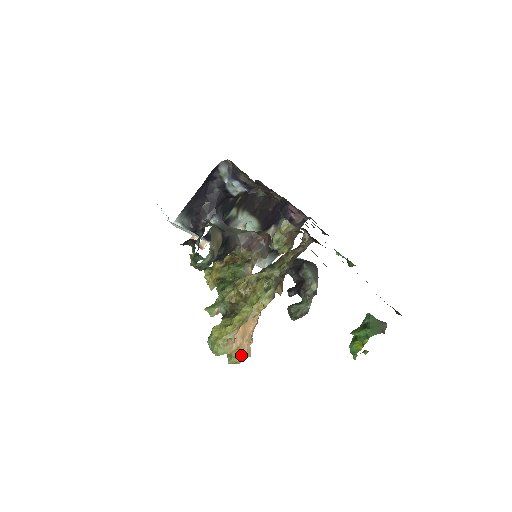
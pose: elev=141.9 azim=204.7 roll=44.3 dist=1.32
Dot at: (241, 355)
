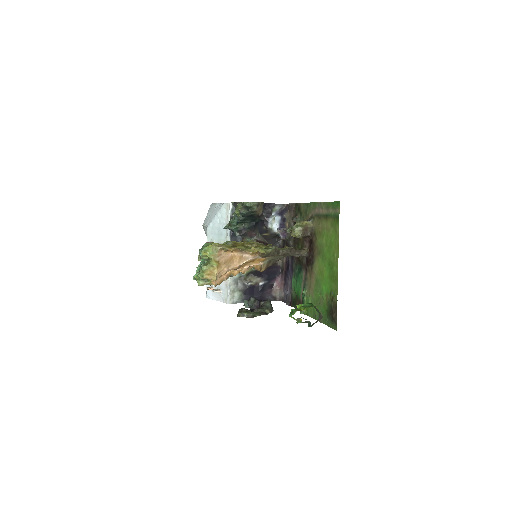
Dot at: (215, 269)
